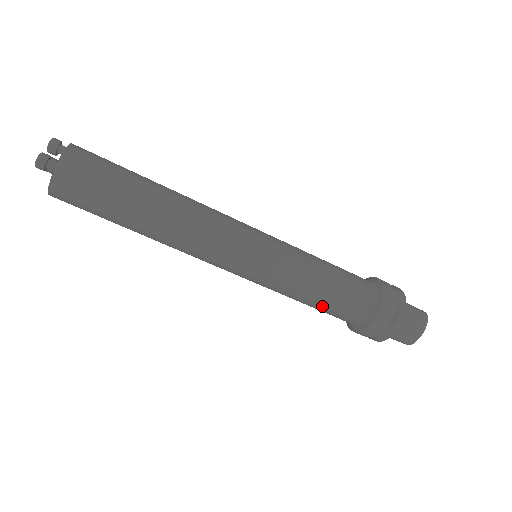
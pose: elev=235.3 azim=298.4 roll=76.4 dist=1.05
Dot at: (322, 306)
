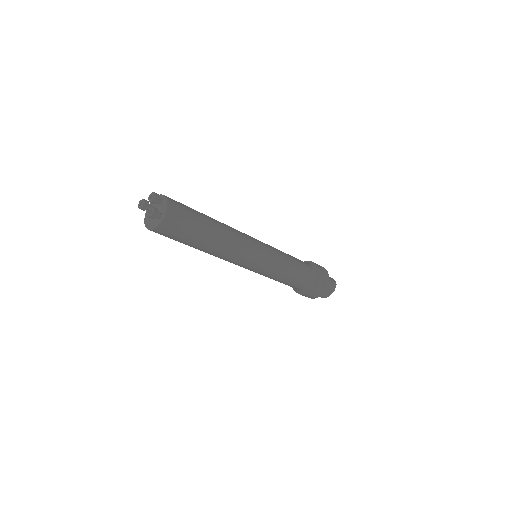
Dot at: (287, 283)
